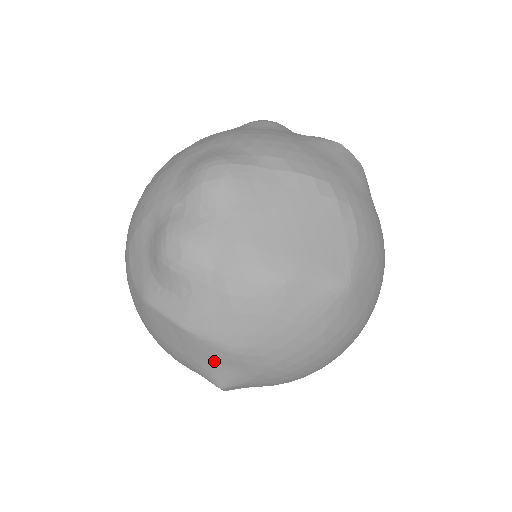
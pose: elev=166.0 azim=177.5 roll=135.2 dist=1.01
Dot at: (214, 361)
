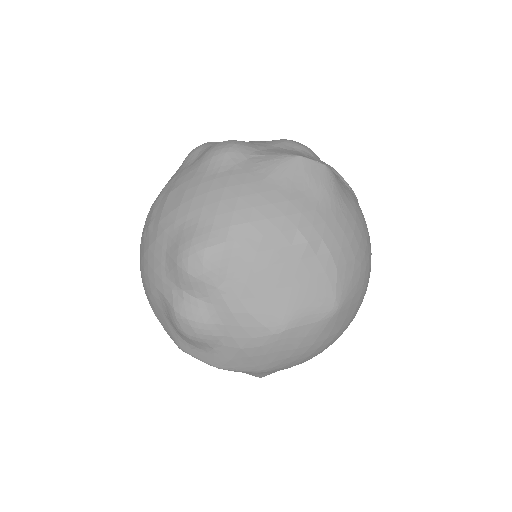
Dot at: occluded
